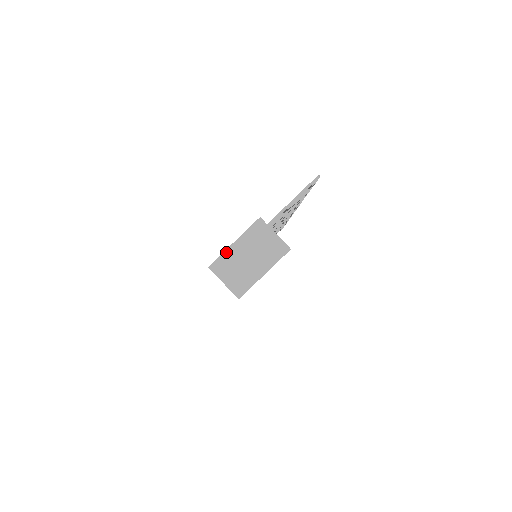
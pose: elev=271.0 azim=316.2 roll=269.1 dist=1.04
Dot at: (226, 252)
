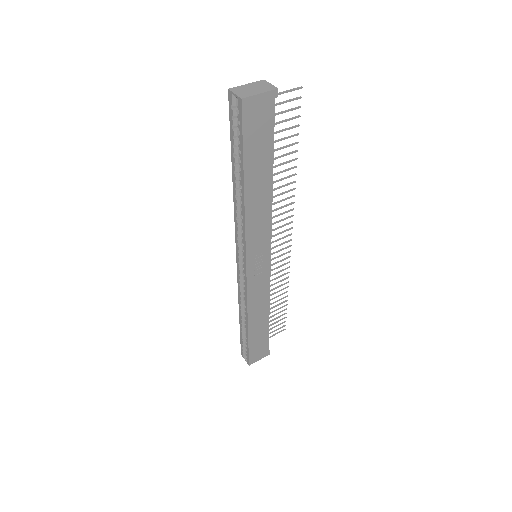
Dot at: (240, 86)
